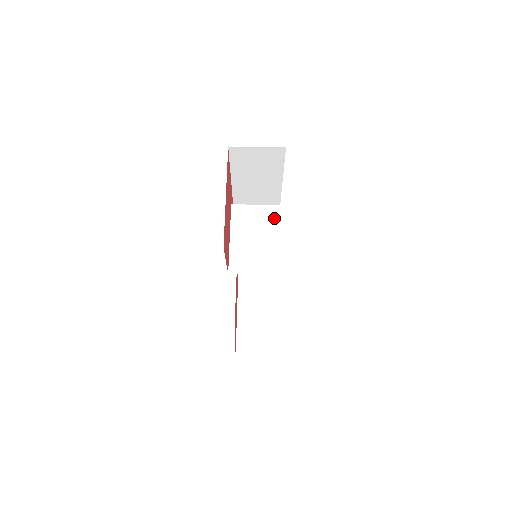
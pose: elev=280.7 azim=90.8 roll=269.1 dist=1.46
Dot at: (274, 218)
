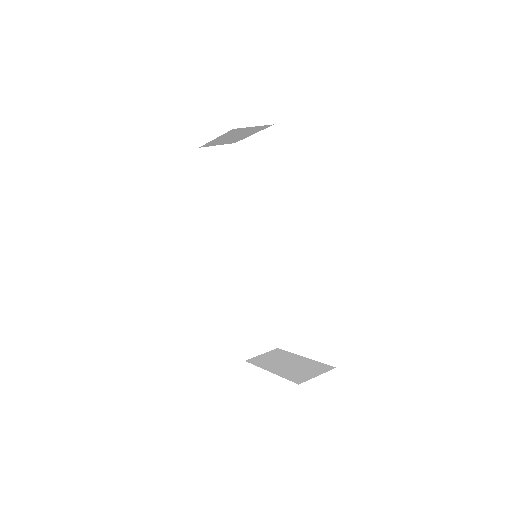
Dot at: occluded
